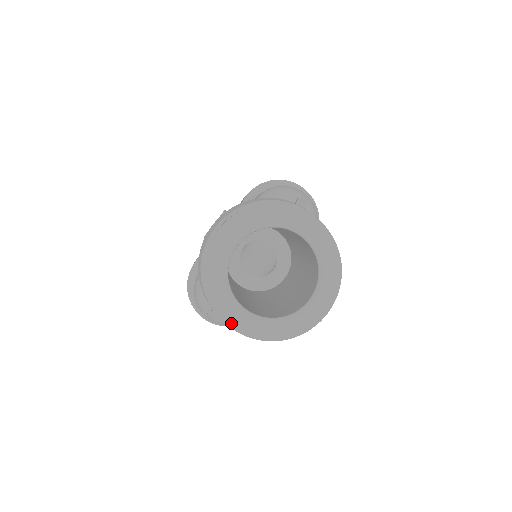
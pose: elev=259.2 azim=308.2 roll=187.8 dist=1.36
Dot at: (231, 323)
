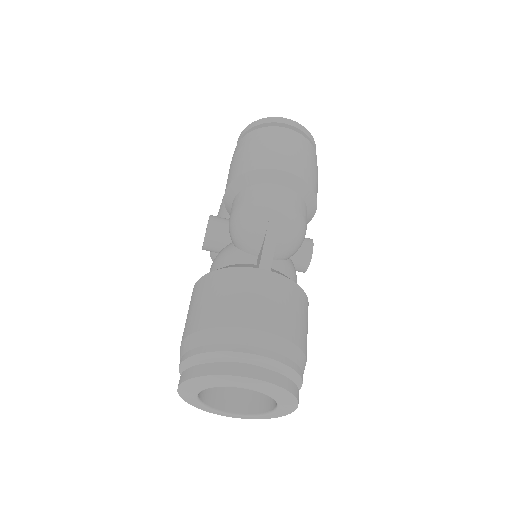
Dot at: occluded
